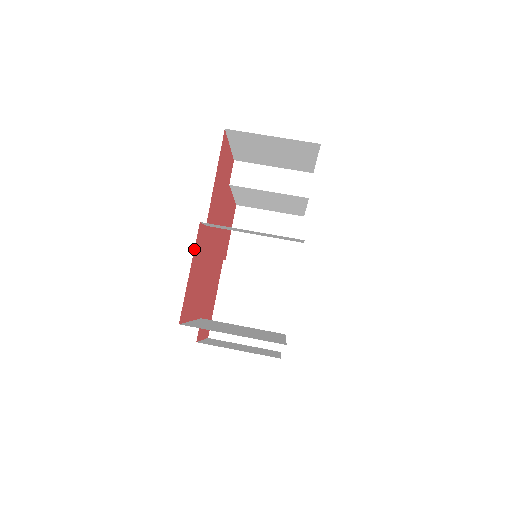
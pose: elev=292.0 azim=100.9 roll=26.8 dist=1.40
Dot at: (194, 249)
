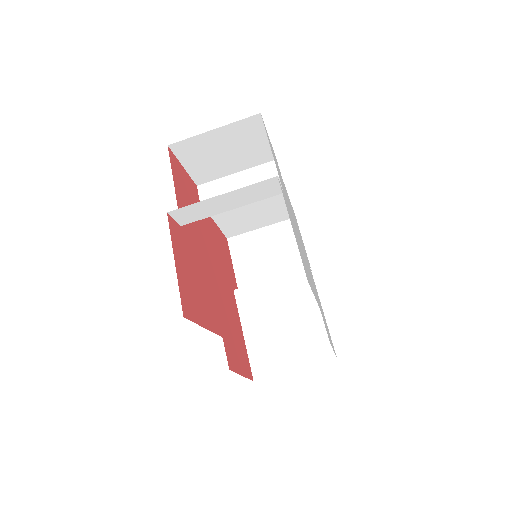
Dot at: occluded
